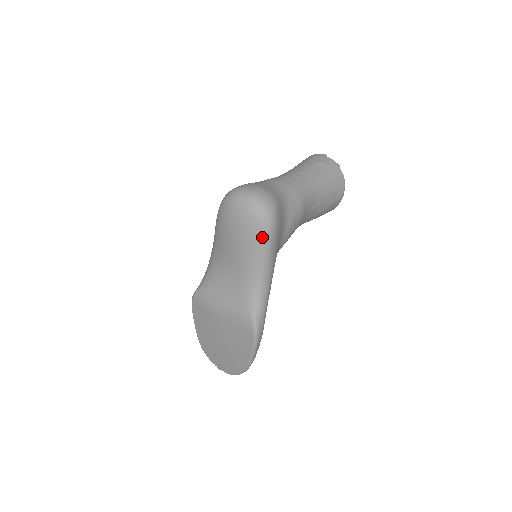
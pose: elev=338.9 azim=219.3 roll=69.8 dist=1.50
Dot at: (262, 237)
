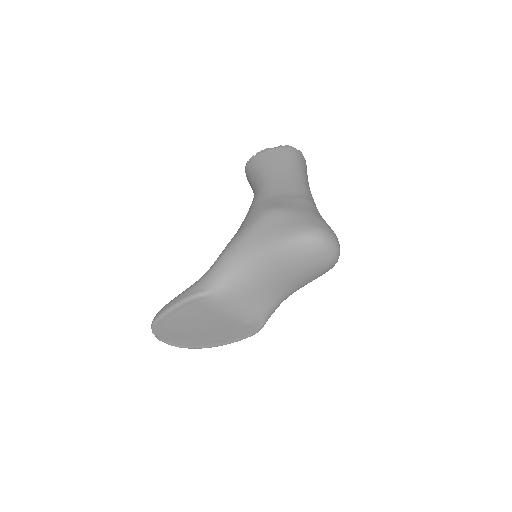
Dot at: (321, 275)
